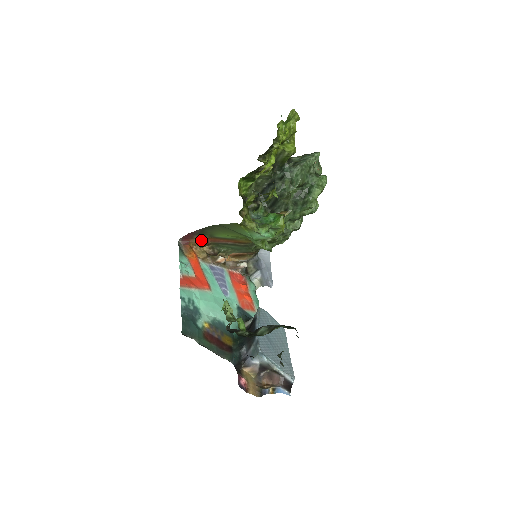
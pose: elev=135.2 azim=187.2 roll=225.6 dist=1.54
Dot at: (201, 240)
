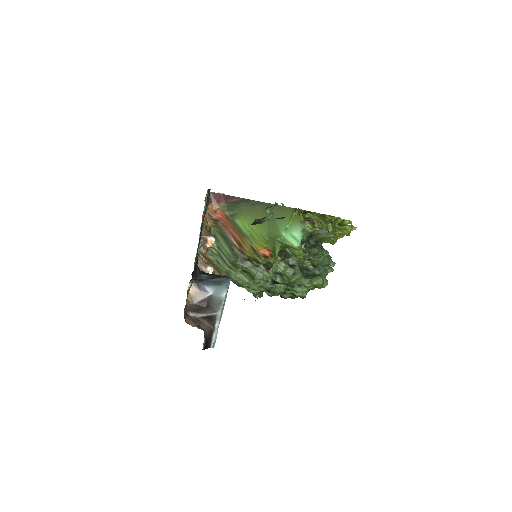
Dot at: (219, 212)
